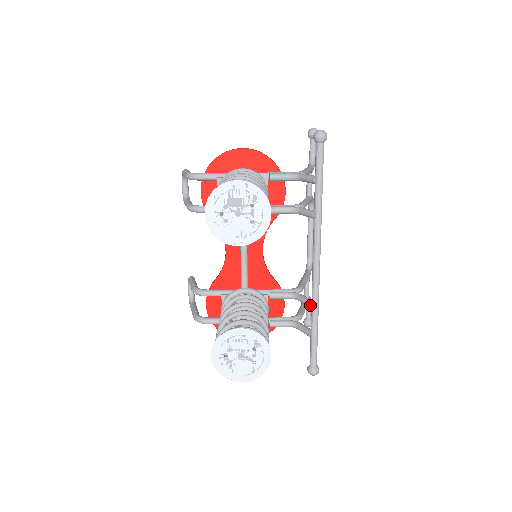
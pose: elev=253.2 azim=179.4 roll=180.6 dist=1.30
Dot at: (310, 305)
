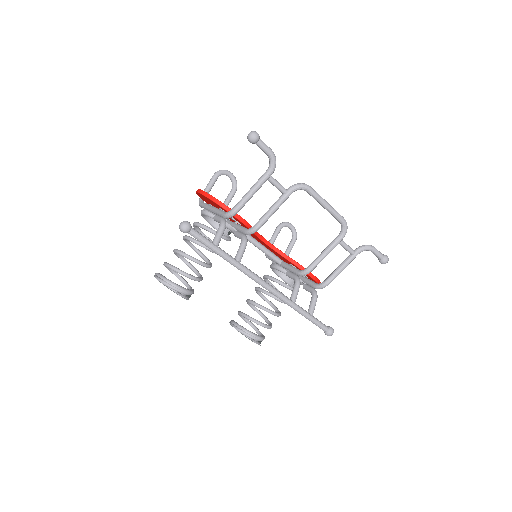
Dot at: occluded
